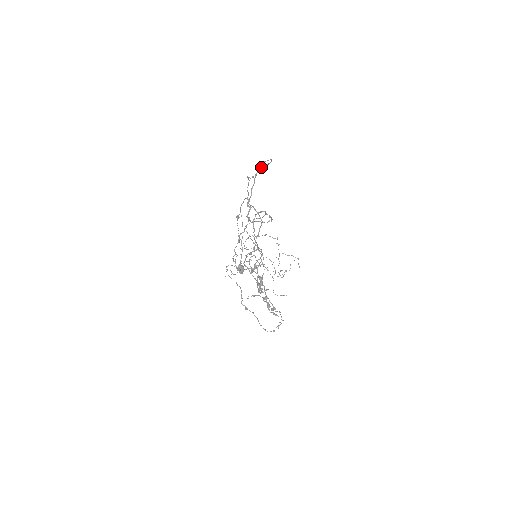
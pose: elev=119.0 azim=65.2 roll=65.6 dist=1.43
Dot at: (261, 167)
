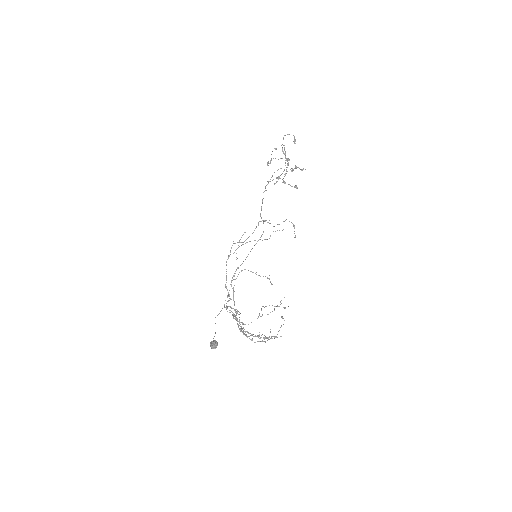
Dot at: occluded
